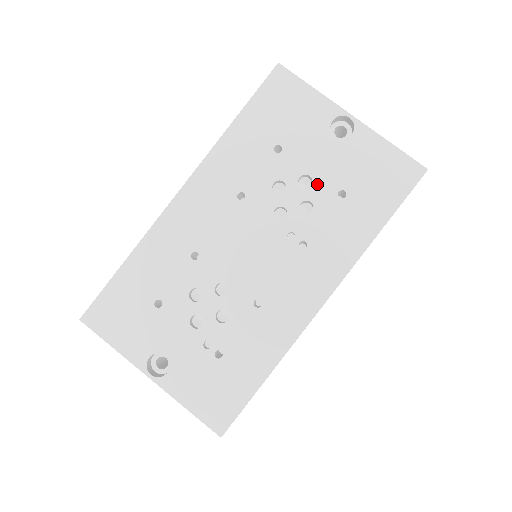
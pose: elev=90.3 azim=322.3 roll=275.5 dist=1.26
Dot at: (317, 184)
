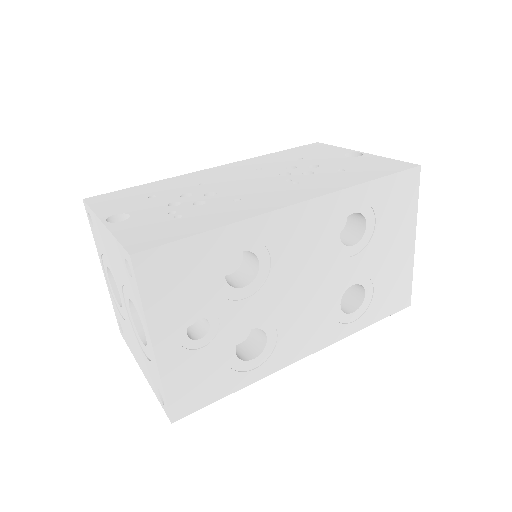
Dot at: (322, 167)
